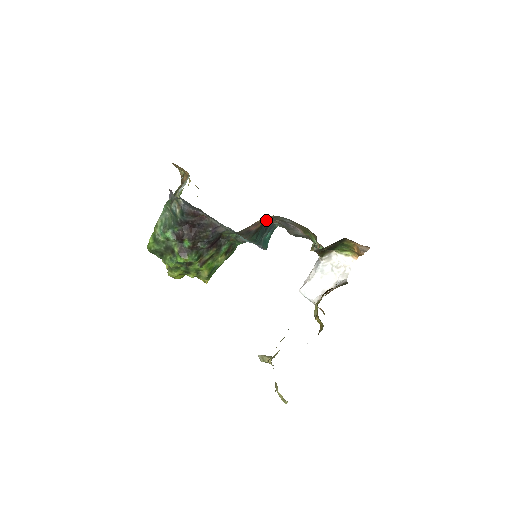
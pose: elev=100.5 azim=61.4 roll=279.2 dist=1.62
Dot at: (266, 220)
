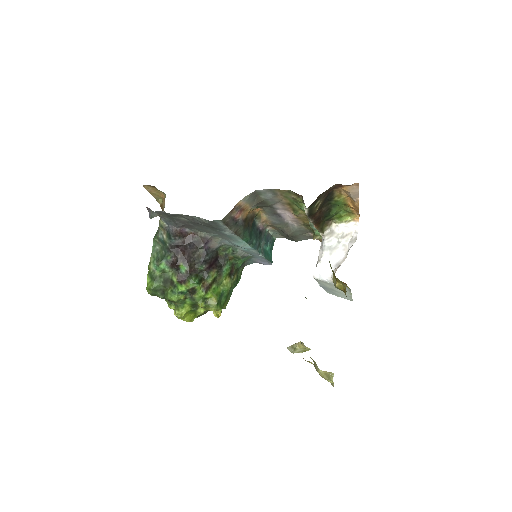
Dot at: (248, 203)
